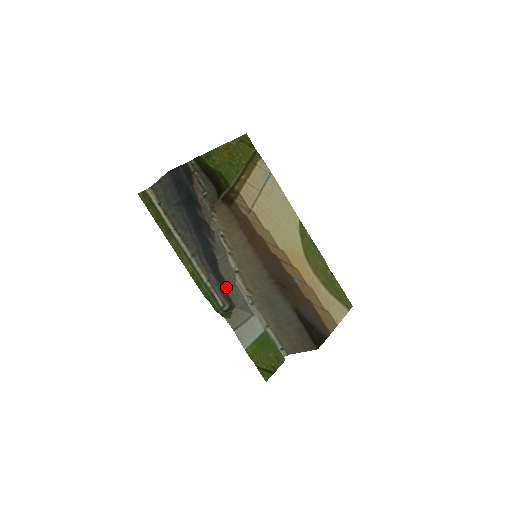
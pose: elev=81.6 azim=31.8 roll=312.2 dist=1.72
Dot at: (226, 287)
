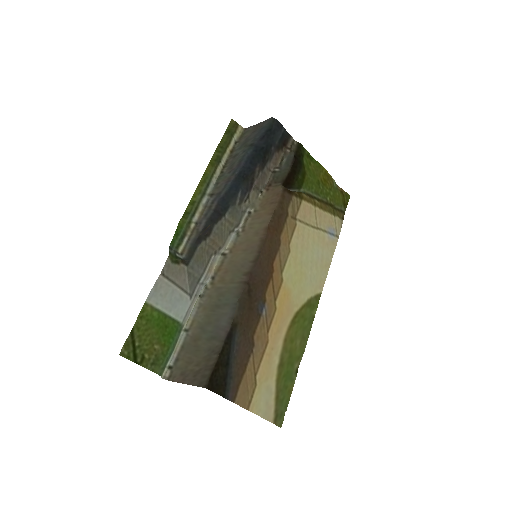
Dot at: (202, 243)
